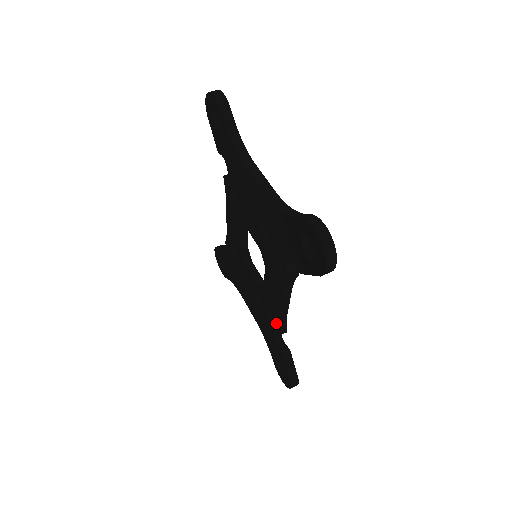
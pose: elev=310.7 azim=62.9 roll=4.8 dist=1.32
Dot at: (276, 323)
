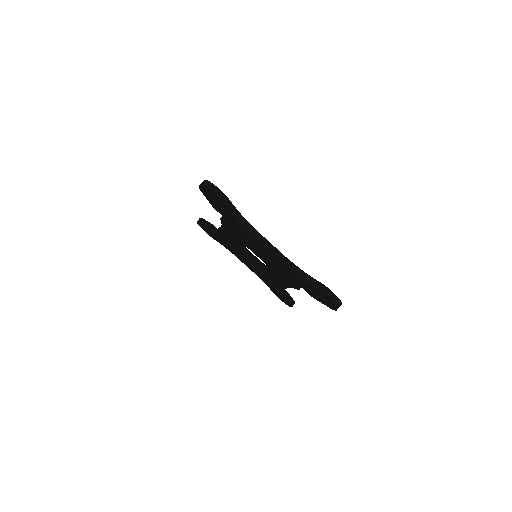
Dot at: (279, 288)
